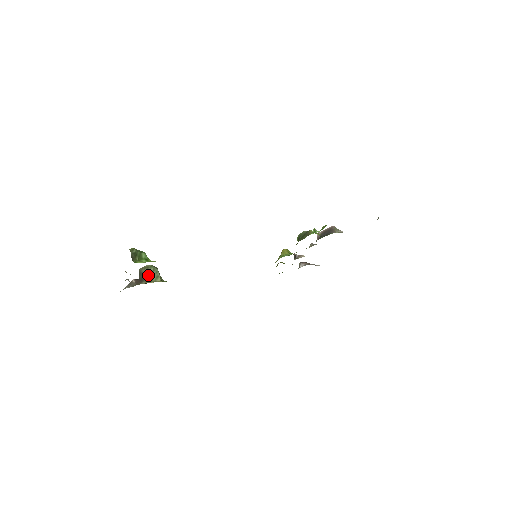
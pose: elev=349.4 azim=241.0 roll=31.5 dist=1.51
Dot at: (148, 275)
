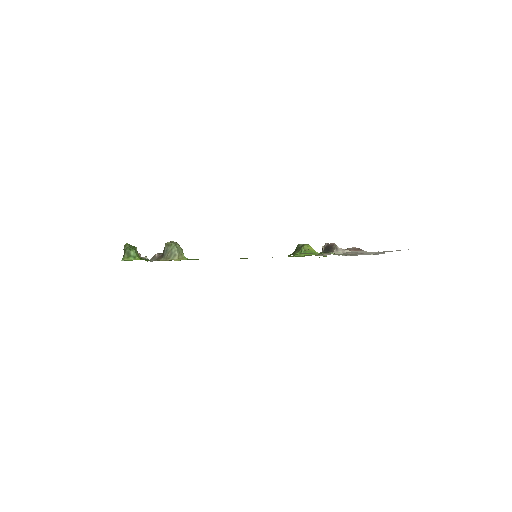
Dot at: (167, 252)
